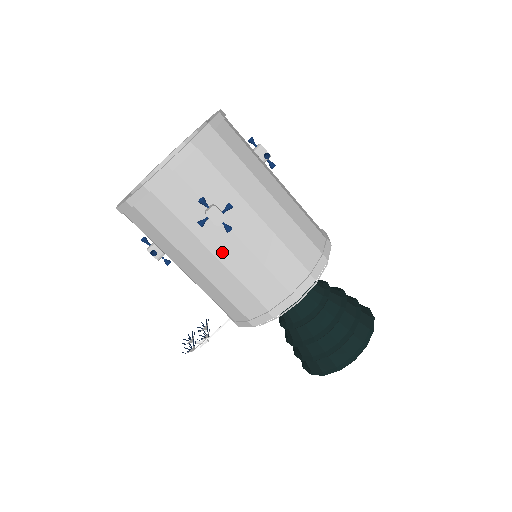
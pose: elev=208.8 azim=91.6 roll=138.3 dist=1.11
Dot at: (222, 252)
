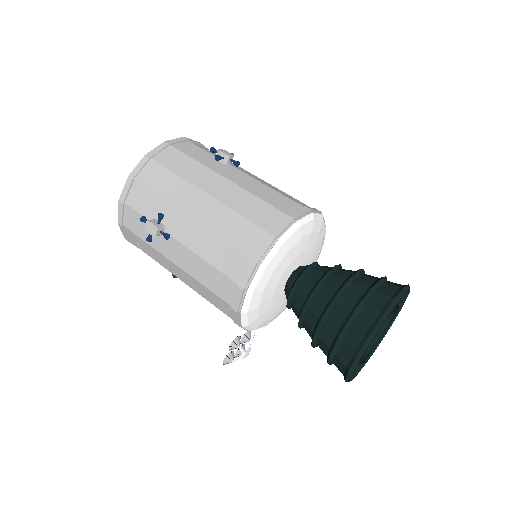
Dot at: (177, 259)
